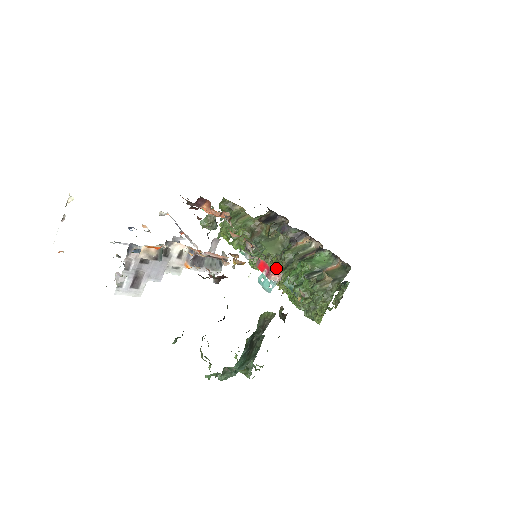
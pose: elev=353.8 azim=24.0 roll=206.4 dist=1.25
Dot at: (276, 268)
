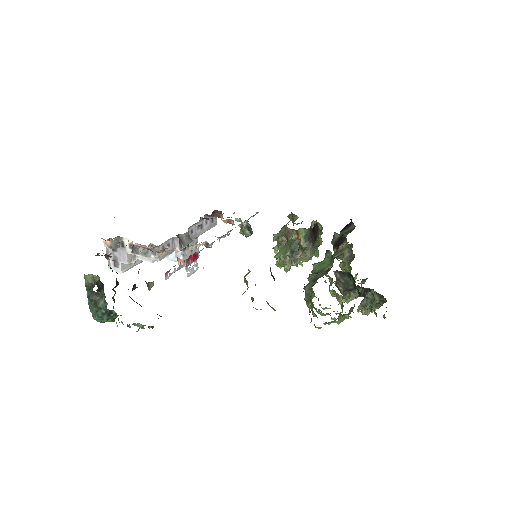
Dot at: occluded
